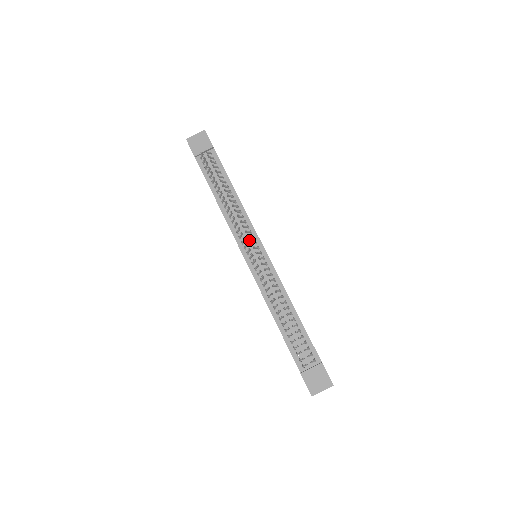
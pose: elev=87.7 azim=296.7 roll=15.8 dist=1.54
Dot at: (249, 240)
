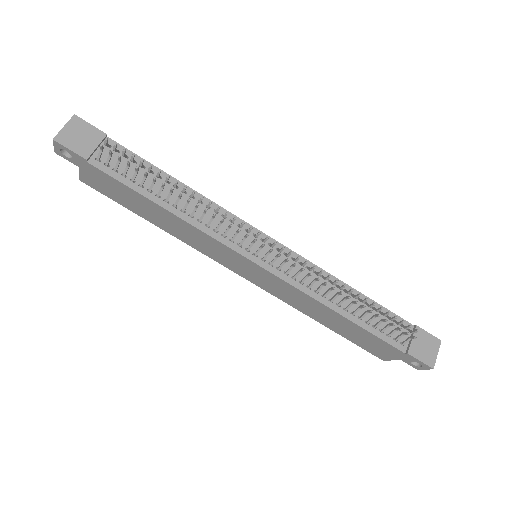
Dot at: occluded
